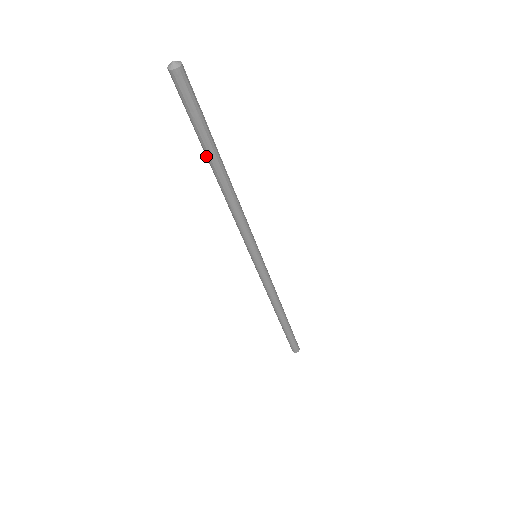
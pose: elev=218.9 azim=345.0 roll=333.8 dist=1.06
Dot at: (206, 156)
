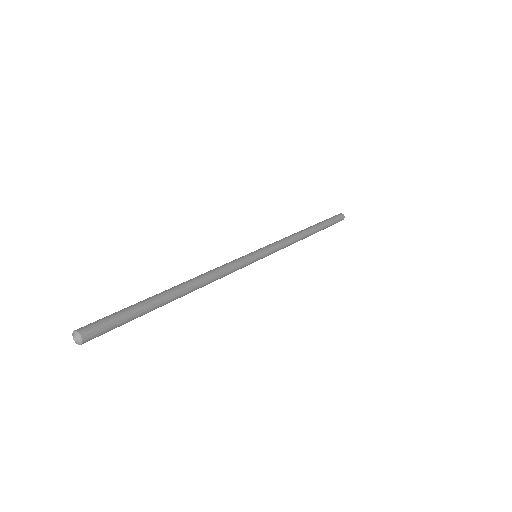
Dot at: (156, 296)
